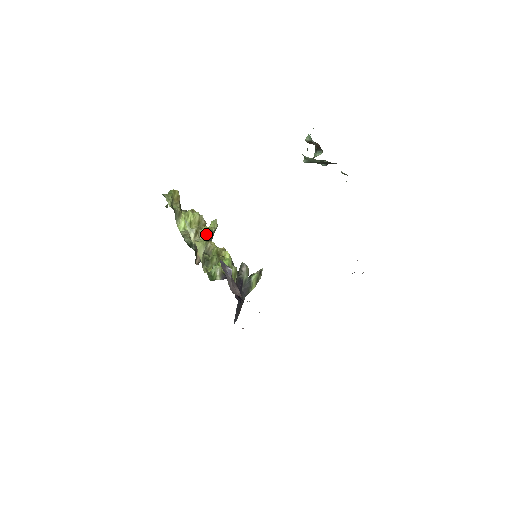
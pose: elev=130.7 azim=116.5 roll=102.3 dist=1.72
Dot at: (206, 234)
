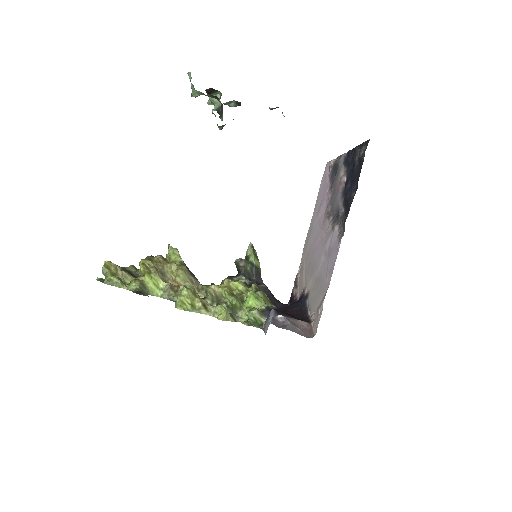
Dot at: (185, 275)
